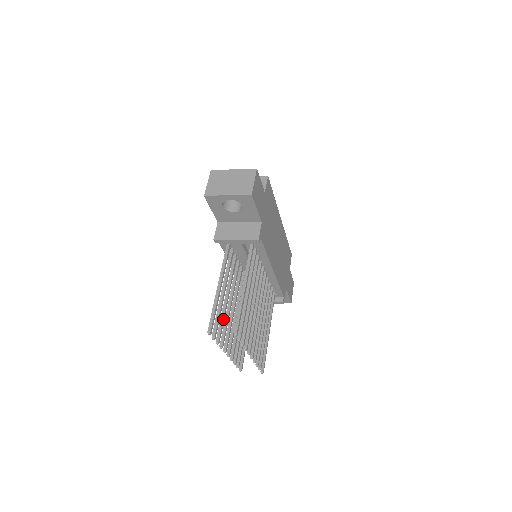
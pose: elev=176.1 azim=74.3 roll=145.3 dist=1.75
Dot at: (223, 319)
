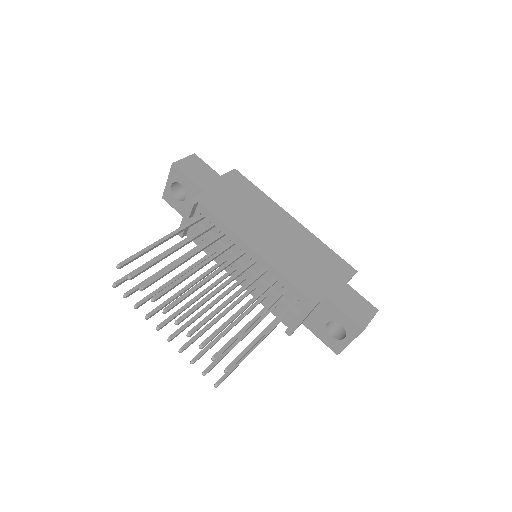
Dot at: (157, 289)
